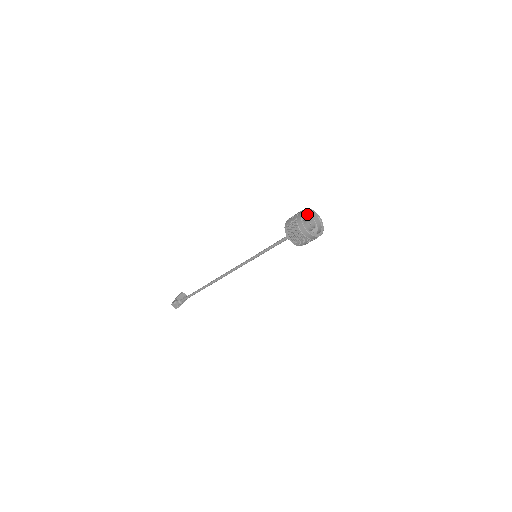
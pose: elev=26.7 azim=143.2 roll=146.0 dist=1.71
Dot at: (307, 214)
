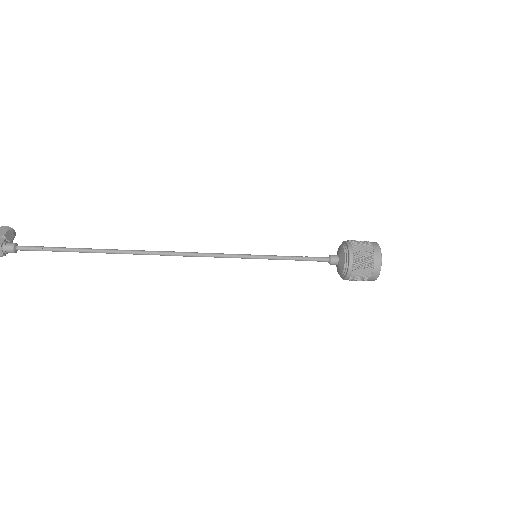
Dot at: occluded
